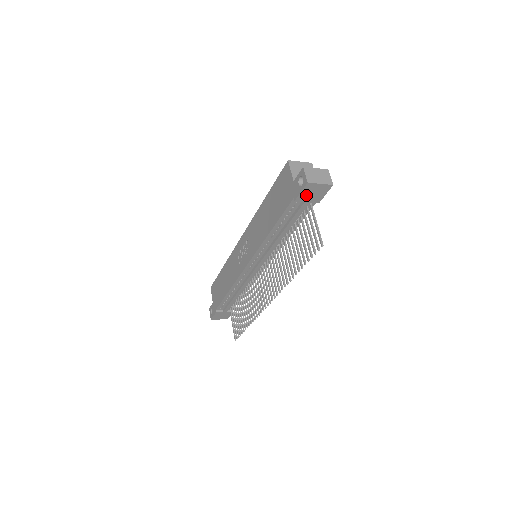
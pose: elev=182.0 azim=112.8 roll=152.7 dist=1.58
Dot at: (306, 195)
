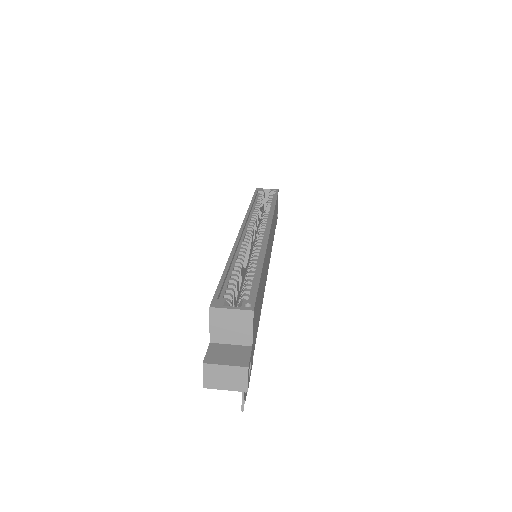
Dot at: occluded
